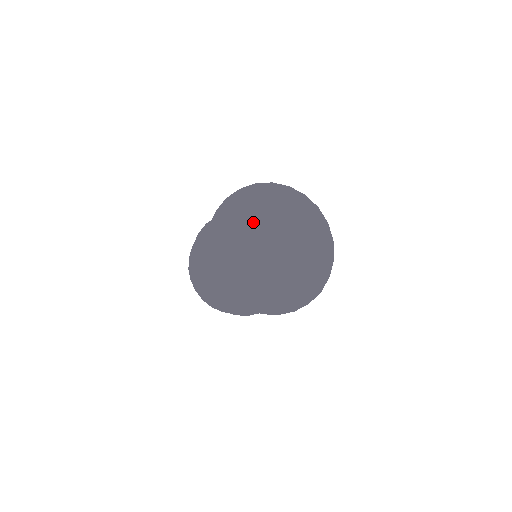
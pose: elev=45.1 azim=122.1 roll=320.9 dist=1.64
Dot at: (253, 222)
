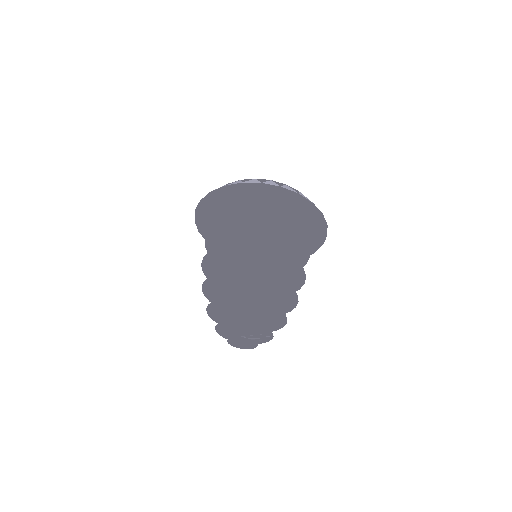
Dot at: (273, 283)
